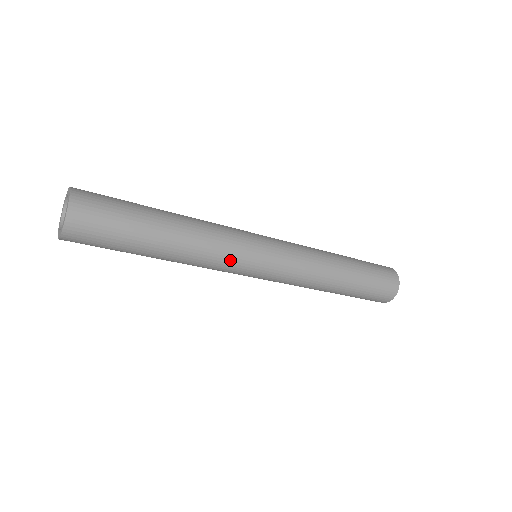
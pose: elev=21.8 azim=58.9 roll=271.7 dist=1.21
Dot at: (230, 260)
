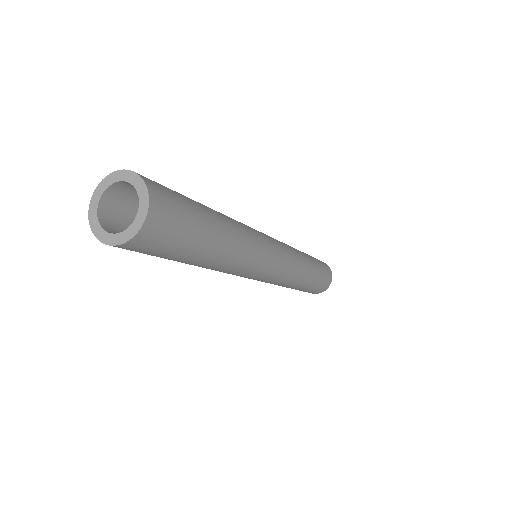
Dot at: (233, 274)
